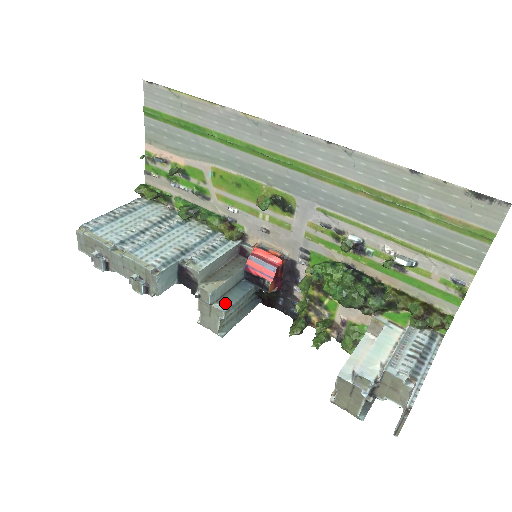
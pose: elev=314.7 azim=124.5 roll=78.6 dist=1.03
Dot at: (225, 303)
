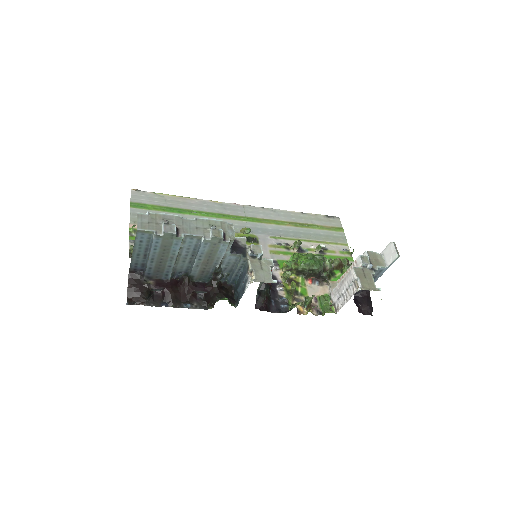
Dot at: occluded
